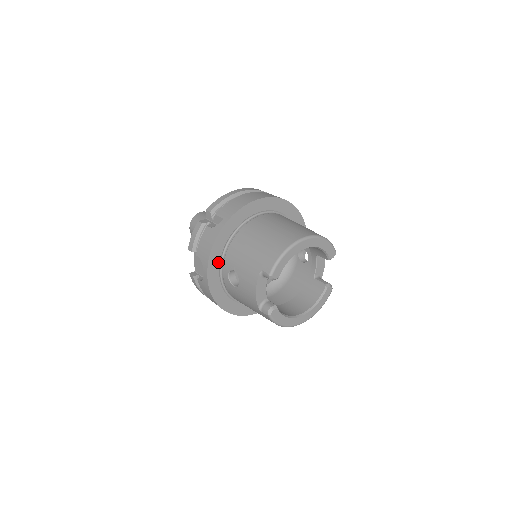
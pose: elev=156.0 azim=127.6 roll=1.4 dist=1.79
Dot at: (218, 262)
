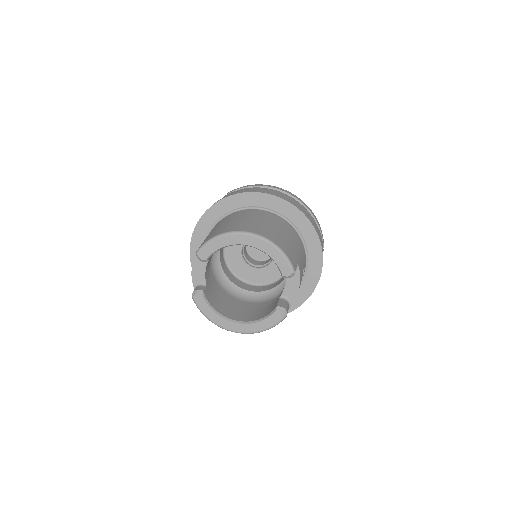
Dot at: (204, 238)
